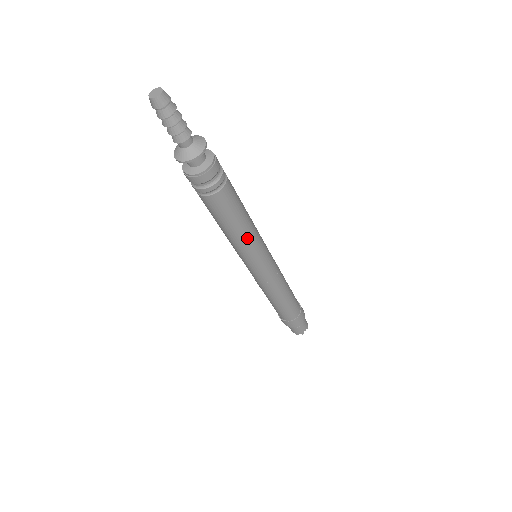
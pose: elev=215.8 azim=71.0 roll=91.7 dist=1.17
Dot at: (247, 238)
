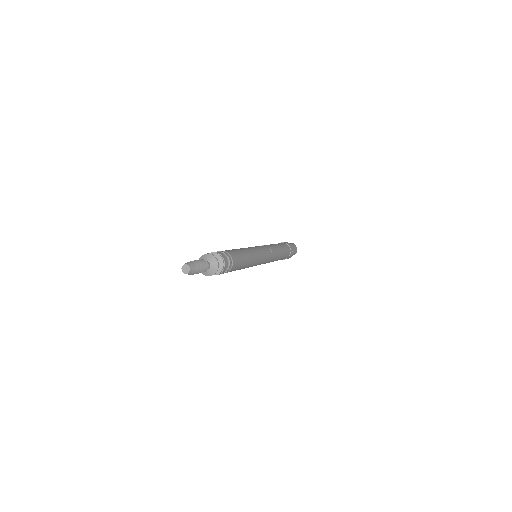
Dot at: (248, 267)
